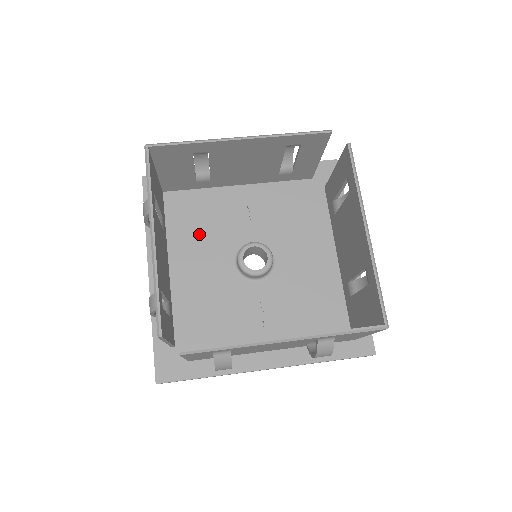
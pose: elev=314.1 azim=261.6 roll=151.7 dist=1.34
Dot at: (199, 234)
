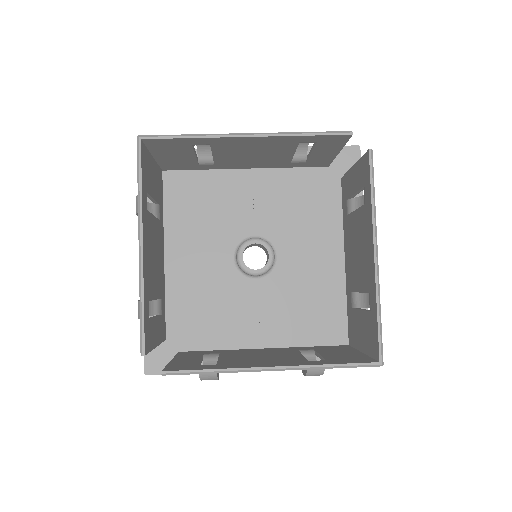
Dot at: (198, 222)
